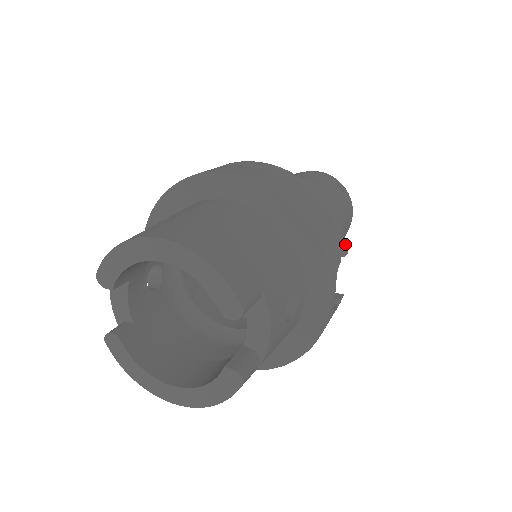
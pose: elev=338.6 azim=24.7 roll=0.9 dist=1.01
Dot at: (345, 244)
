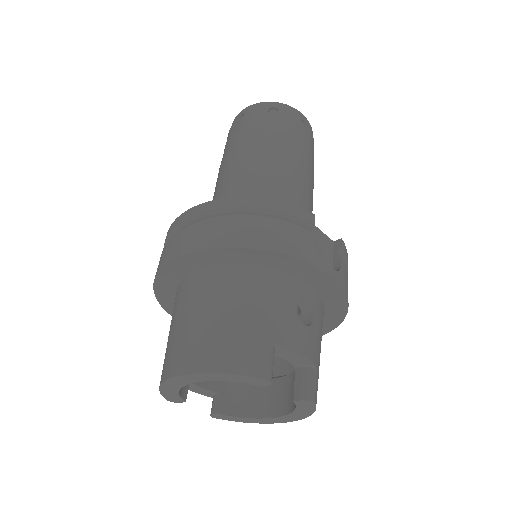
Dot at: (306, 213)
